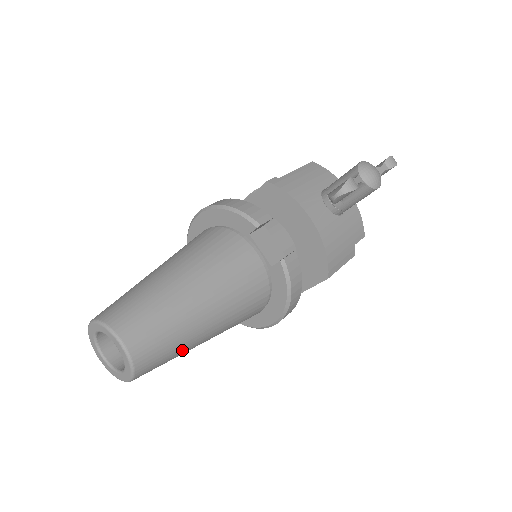
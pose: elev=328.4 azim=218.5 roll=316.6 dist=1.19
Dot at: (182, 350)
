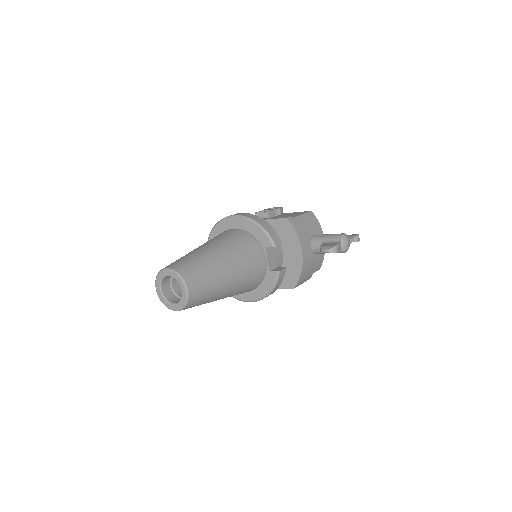
Dot at: occluded
